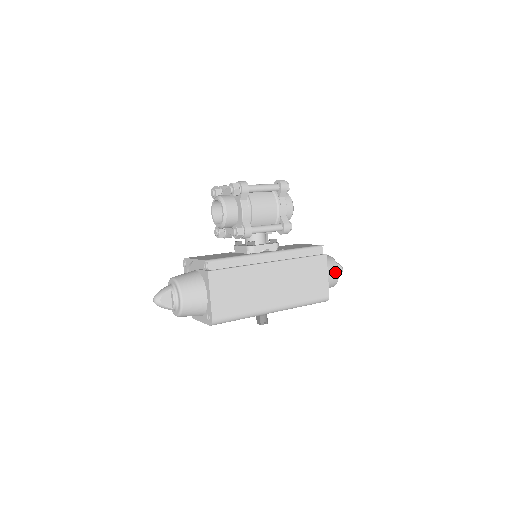
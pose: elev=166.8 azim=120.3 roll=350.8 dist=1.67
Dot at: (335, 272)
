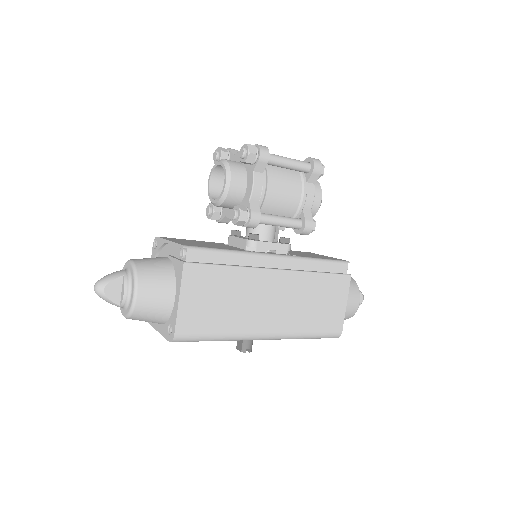
Dot at: (355, 301)
